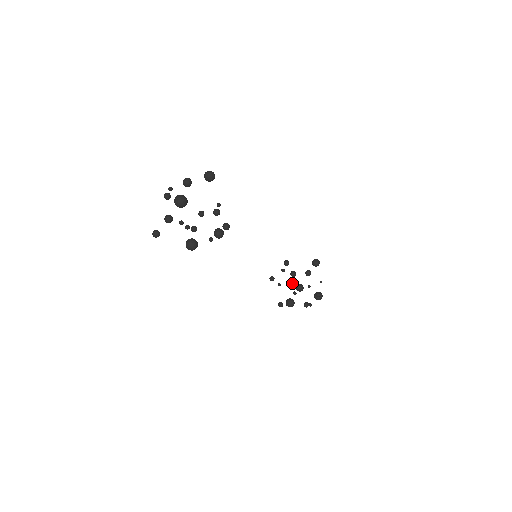
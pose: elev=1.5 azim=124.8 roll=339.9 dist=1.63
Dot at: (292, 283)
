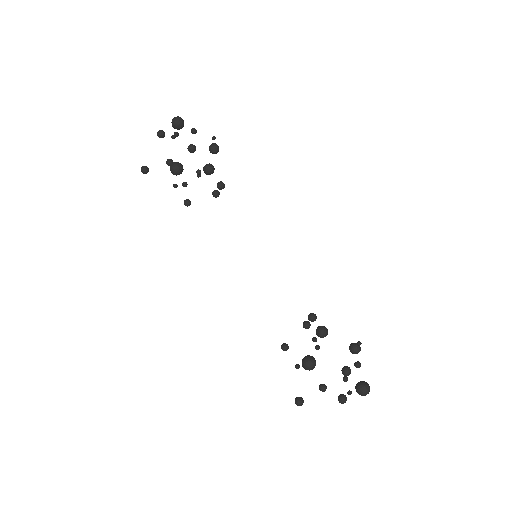
Dot at: (322, 389)
